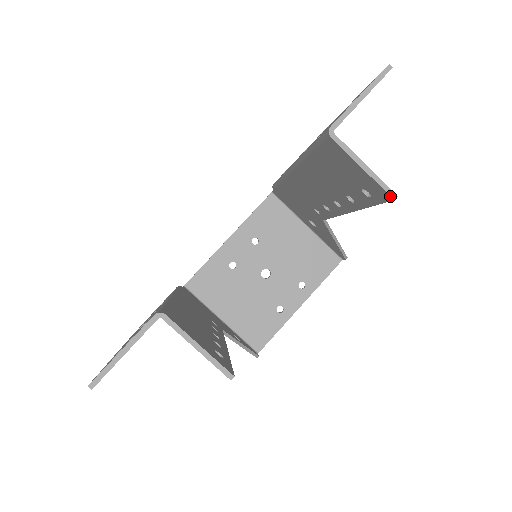
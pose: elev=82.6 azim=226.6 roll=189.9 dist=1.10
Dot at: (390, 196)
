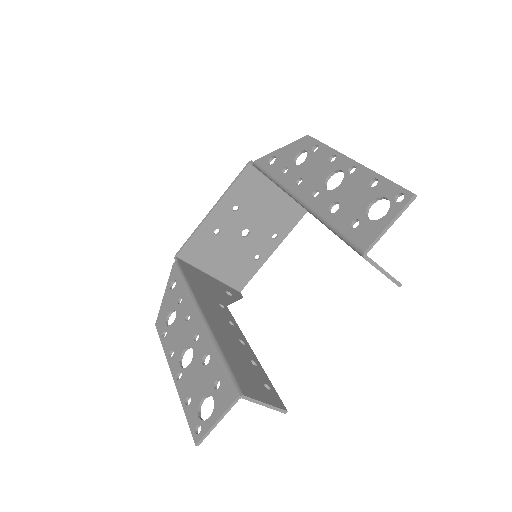
Dot at: occluded
